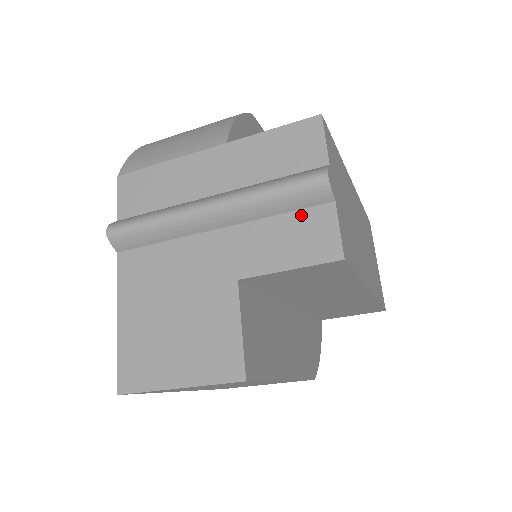
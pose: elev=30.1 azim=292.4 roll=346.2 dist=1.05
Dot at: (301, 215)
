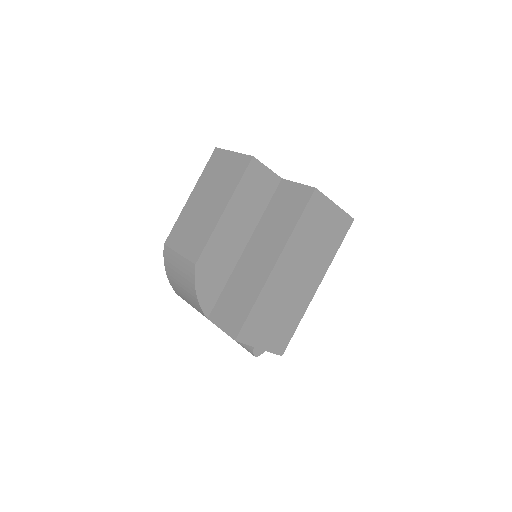
Dot at: occluded
